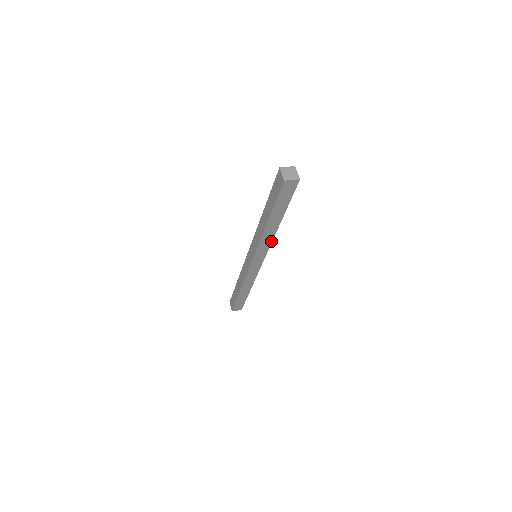
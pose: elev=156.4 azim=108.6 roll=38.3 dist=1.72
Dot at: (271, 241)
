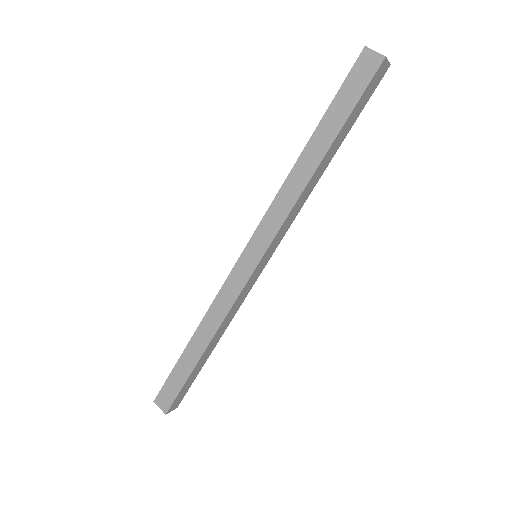
Dot at: (299, 209)
